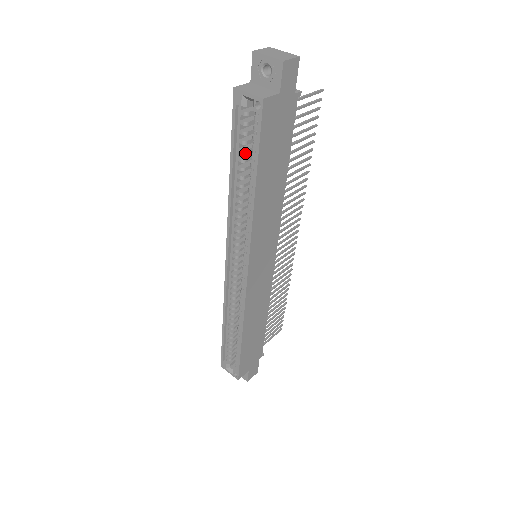
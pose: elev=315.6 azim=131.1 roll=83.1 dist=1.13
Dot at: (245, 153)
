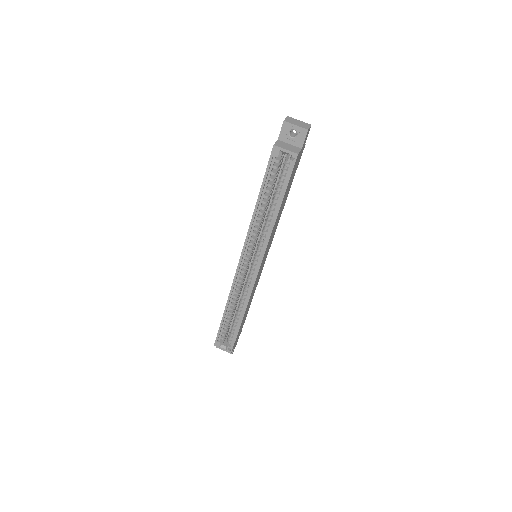
Dot at: occluded
